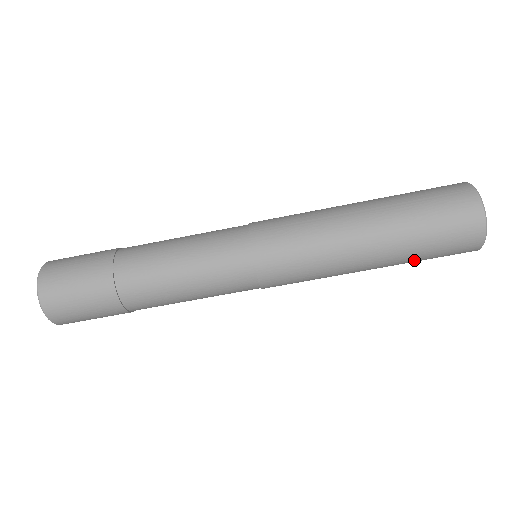
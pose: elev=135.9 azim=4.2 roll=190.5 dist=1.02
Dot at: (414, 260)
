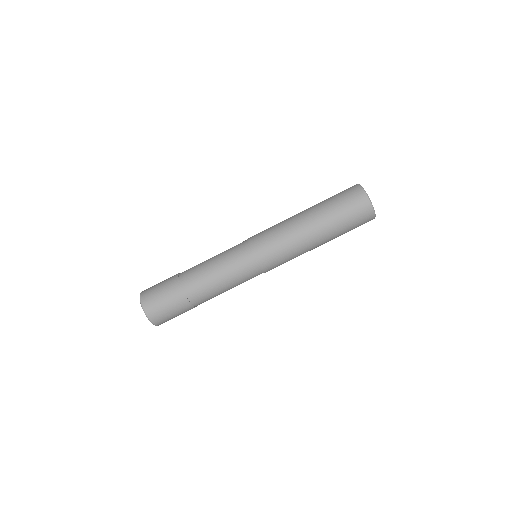
Dot at: (337, 221)
